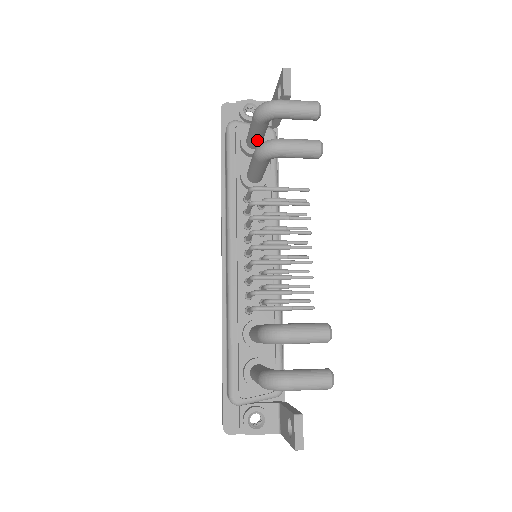
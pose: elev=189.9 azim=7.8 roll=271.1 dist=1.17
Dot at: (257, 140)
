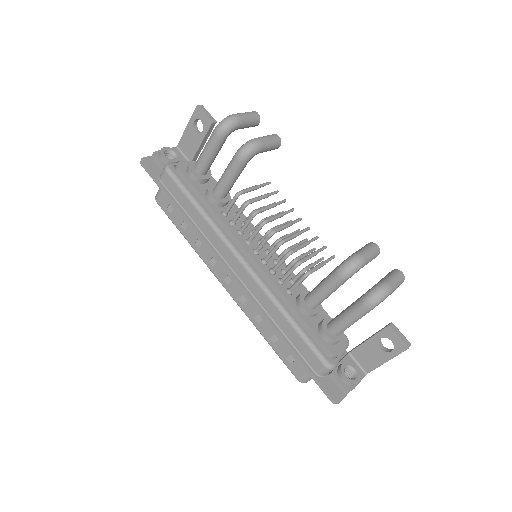
Dot at: (212, 162)
